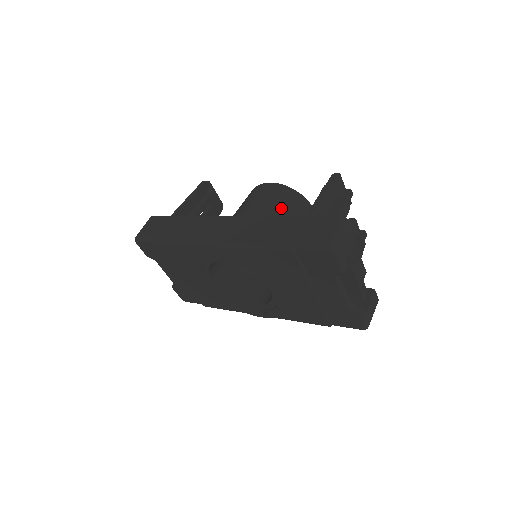
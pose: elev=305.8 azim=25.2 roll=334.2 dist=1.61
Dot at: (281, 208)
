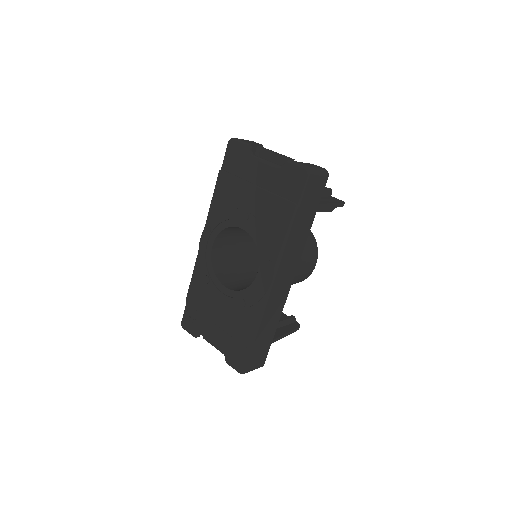
Dot at: occluded
